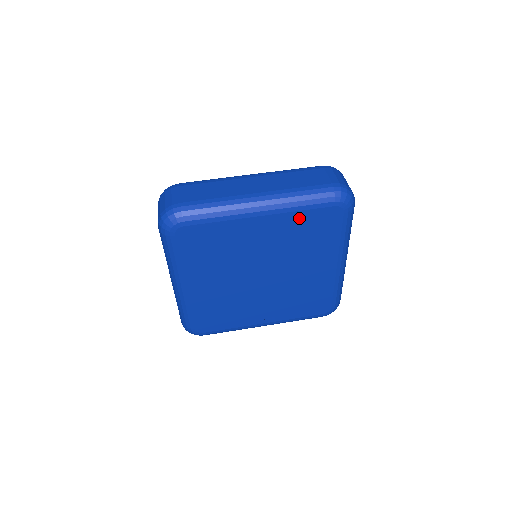
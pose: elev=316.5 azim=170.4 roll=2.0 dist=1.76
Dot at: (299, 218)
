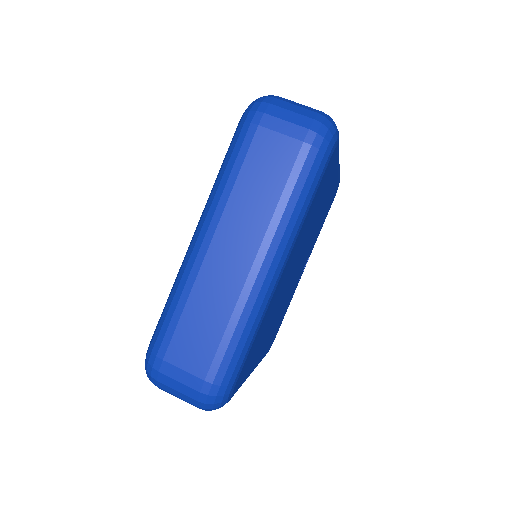
Dot at: (307, 216)
